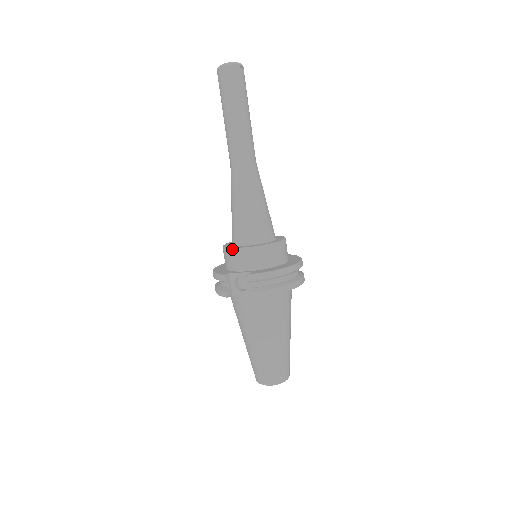
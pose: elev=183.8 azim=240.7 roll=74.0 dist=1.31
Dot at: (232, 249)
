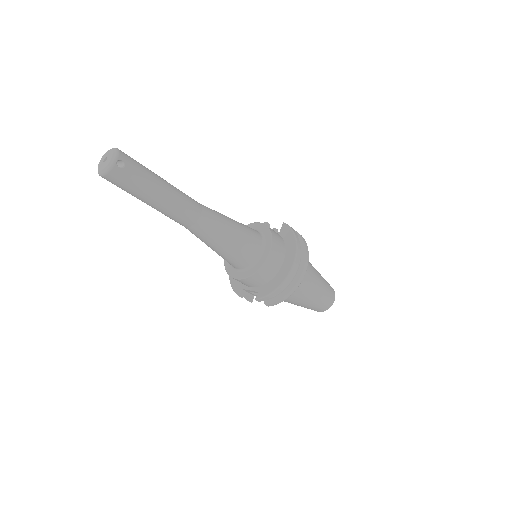
Dot at: occluded
